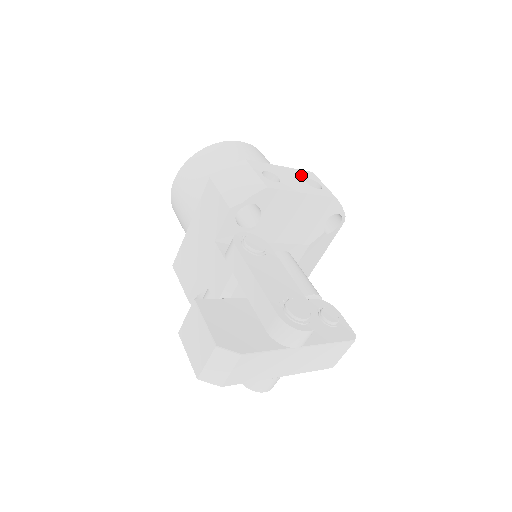
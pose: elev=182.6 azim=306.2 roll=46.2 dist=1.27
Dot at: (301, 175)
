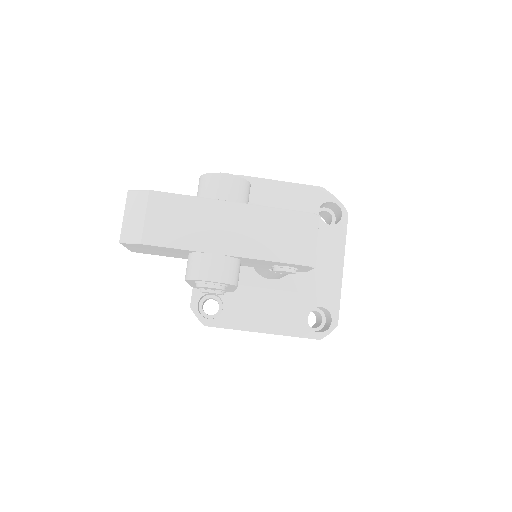
Dot at: occluded
